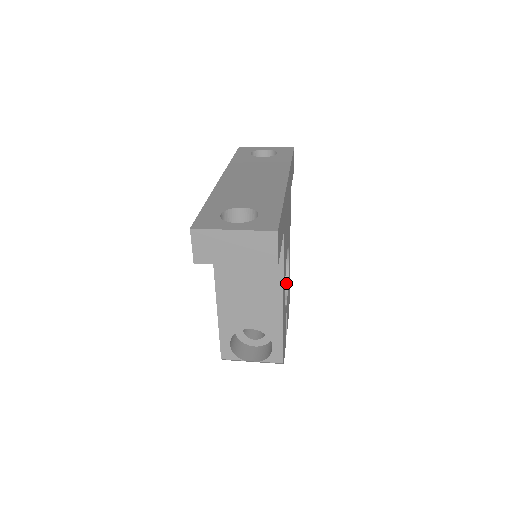
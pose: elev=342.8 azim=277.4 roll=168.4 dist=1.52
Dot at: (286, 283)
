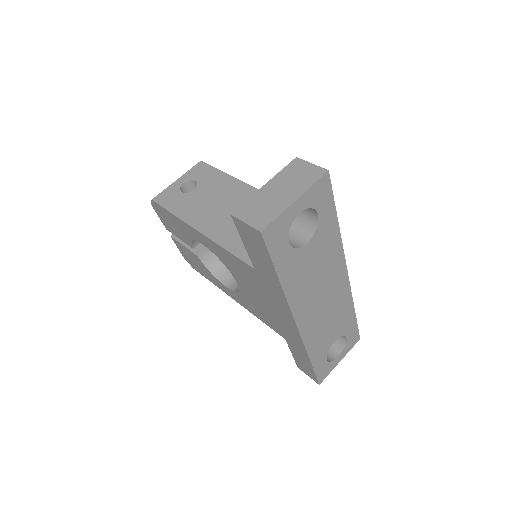
Dot at: occluded
